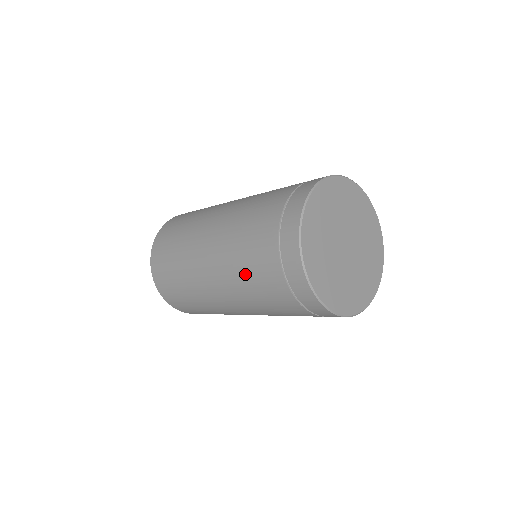
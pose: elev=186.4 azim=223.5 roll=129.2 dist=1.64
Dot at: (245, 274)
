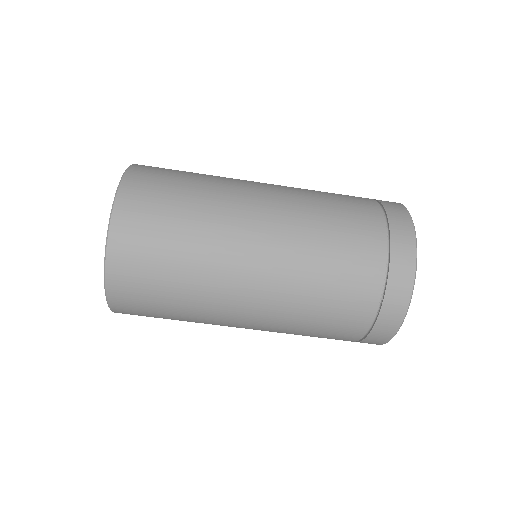
Dot at: (328, 213)
